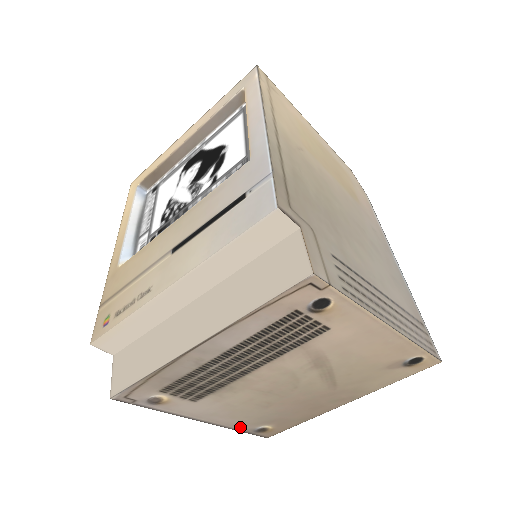
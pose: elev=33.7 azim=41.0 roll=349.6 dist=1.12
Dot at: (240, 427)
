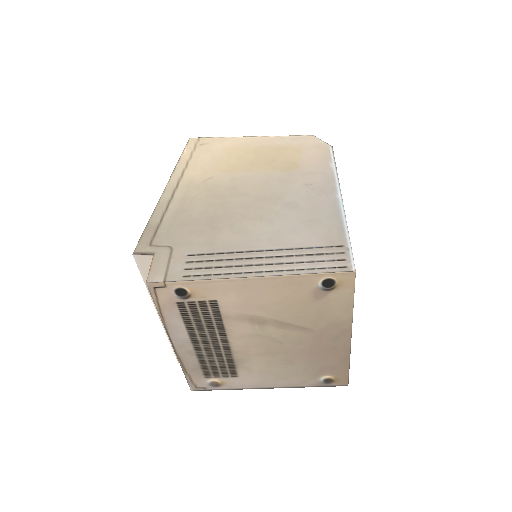
Dot at: (306, 384)
